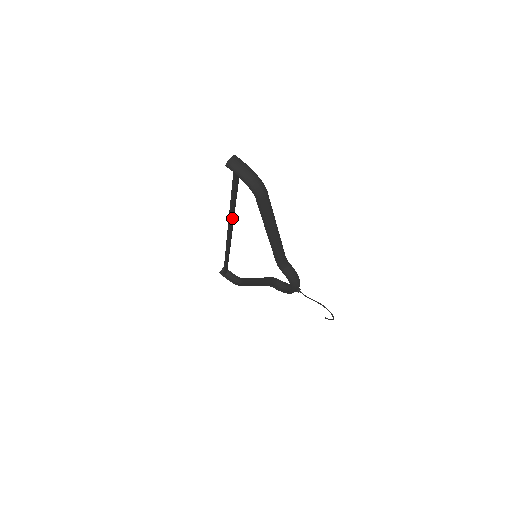
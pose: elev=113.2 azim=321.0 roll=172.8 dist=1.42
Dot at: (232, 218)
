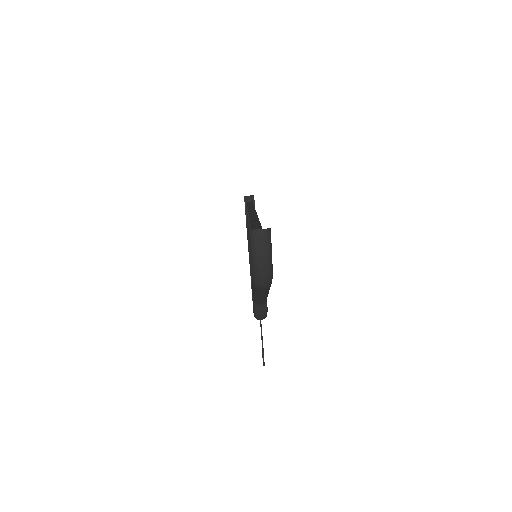
Dot at: occluded
